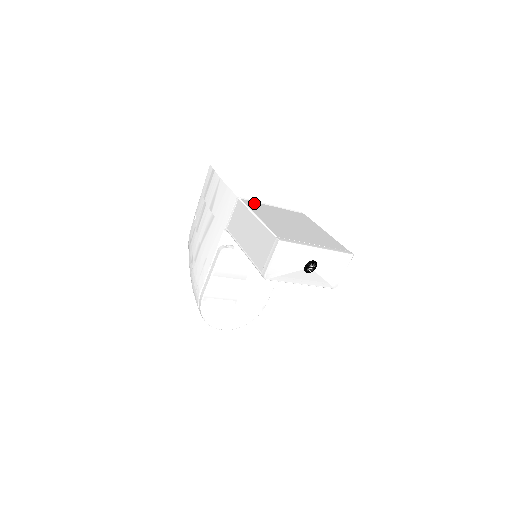
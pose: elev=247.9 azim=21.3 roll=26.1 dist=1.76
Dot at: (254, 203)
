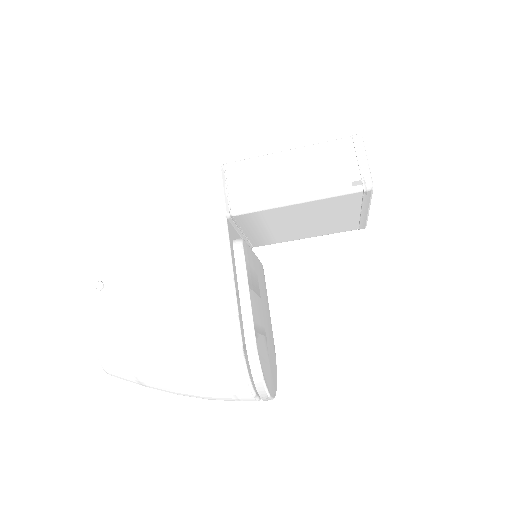
Dot at: occluded
